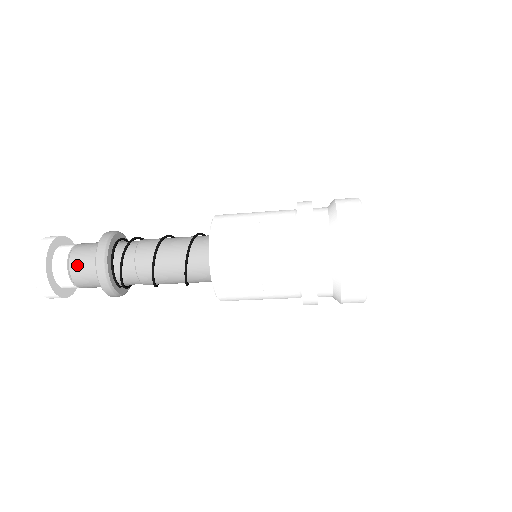
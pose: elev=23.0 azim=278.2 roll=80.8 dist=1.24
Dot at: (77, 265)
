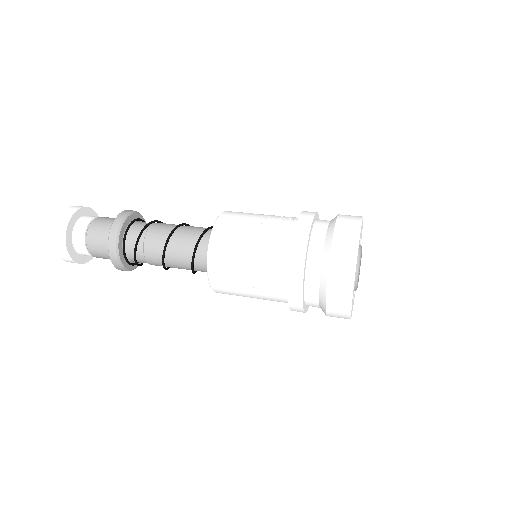
Dot at: (99, 257)
